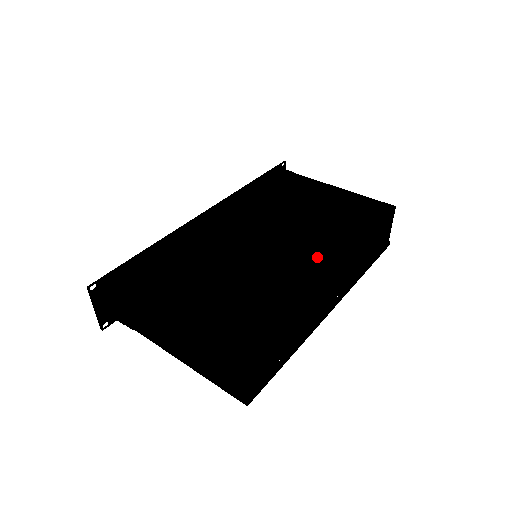
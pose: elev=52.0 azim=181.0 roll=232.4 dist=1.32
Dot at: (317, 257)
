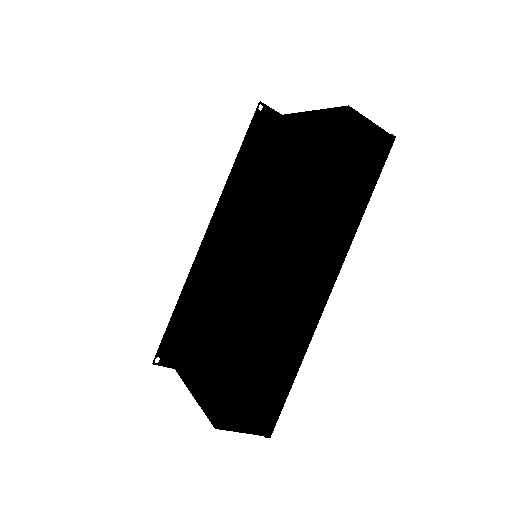
Dot at: (269, 257)
